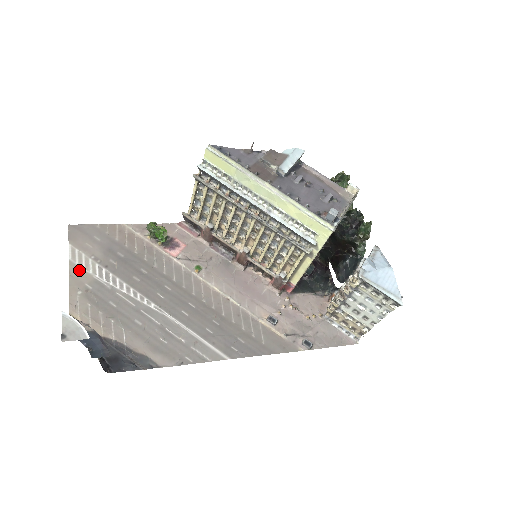
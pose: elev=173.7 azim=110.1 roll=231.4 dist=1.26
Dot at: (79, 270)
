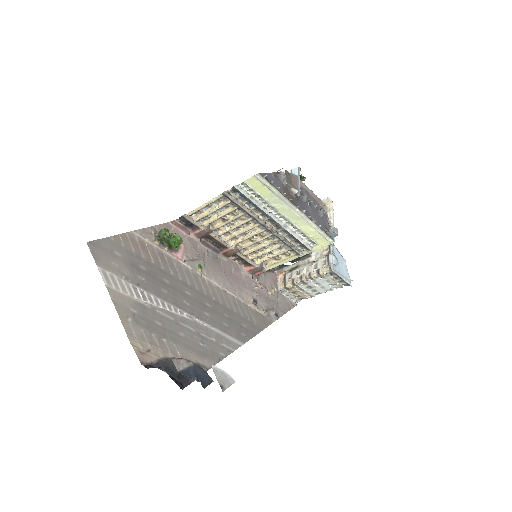
Dot at: (119, 295)
